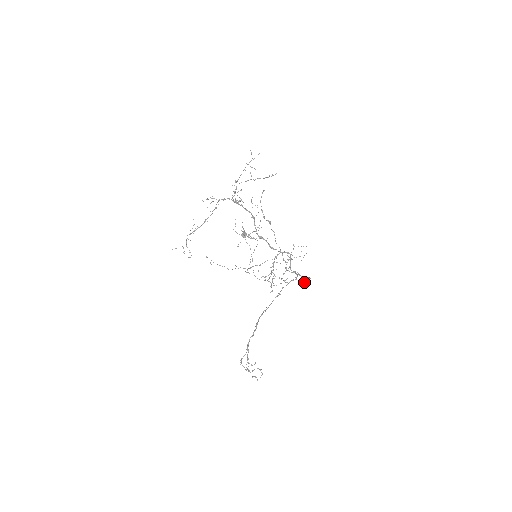
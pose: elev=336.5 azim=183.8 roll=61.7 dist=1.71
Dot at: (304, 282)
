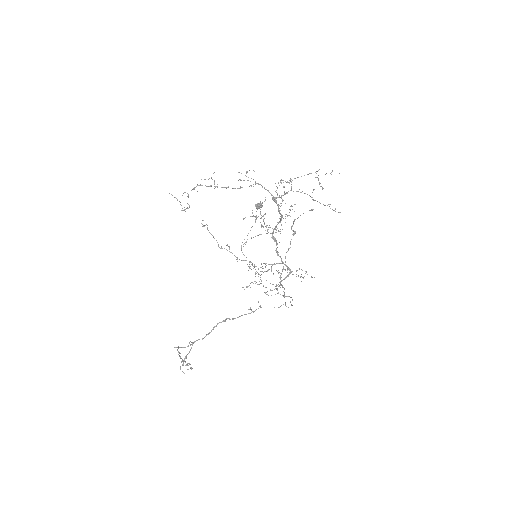
Dot at: (284, 295)
